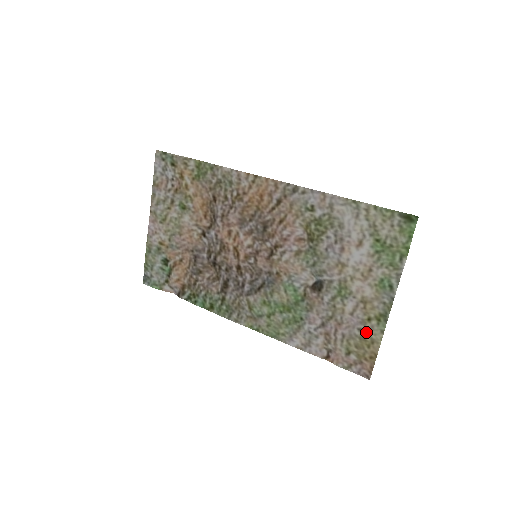
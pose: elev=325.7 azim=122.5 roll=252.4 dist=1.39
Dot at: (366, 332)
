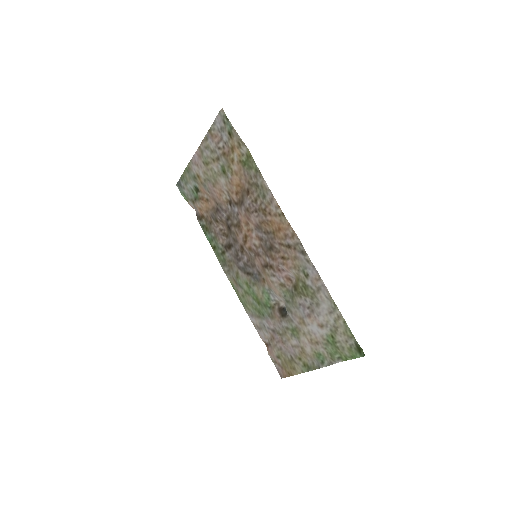
Dot at: (294, 362)
